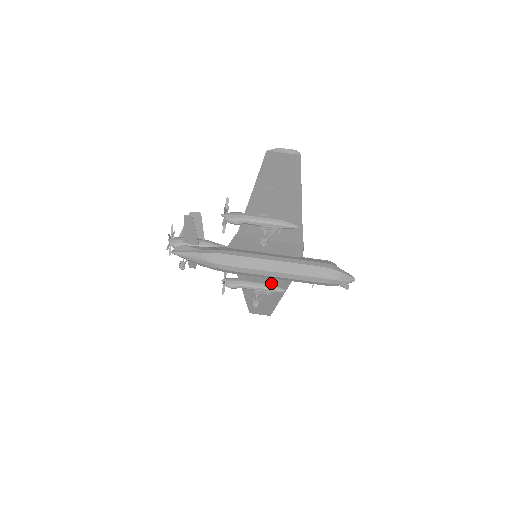
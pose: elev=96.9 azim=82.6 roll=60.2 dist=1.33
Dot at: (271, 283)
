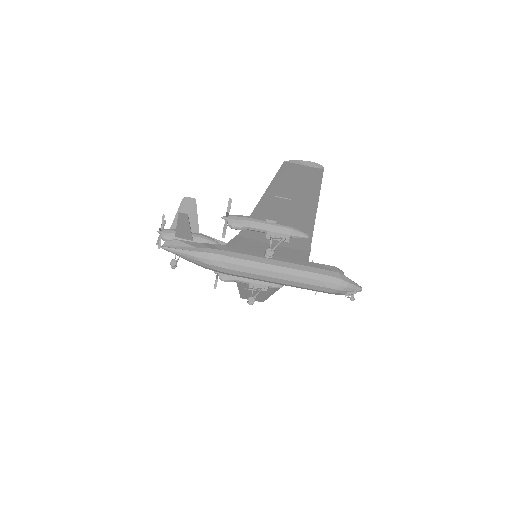
Dot at: occluded
